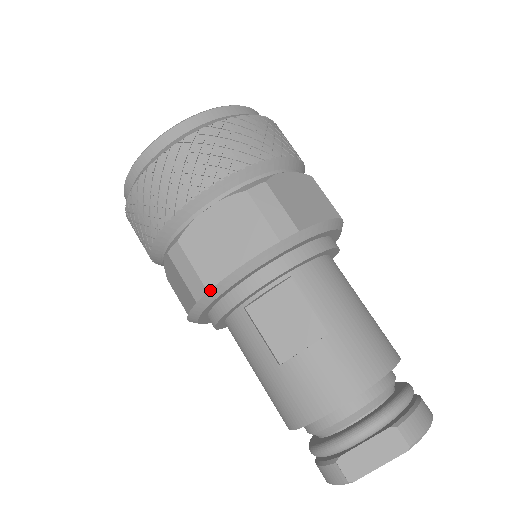
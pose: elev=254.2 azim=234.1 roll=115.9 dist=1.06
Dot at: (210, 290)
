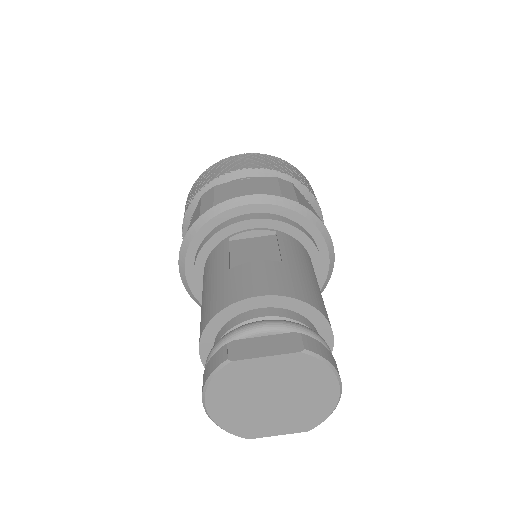
Dot at: (216, 206)
